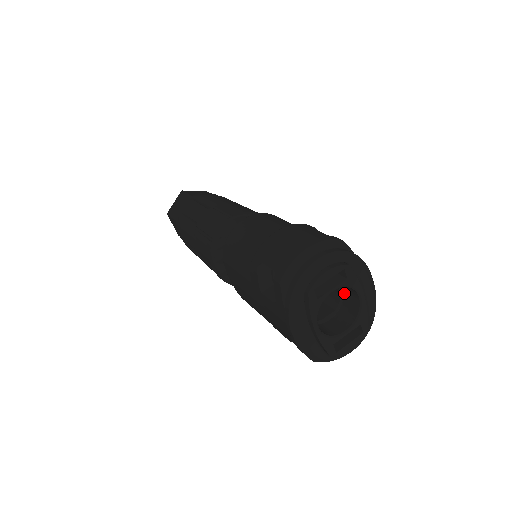
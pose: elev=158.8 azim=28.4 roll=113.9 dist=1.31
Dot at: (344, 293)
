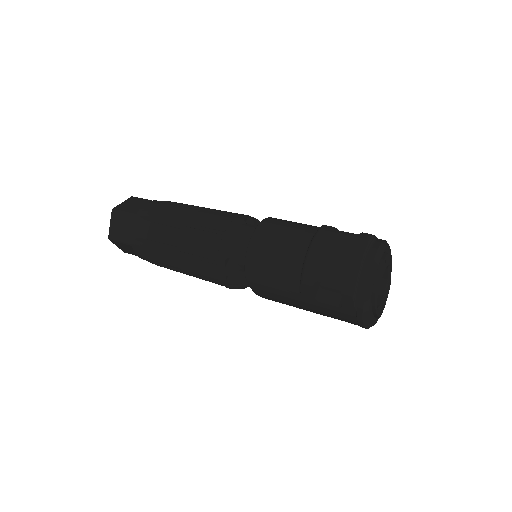
Dot at: occluded
